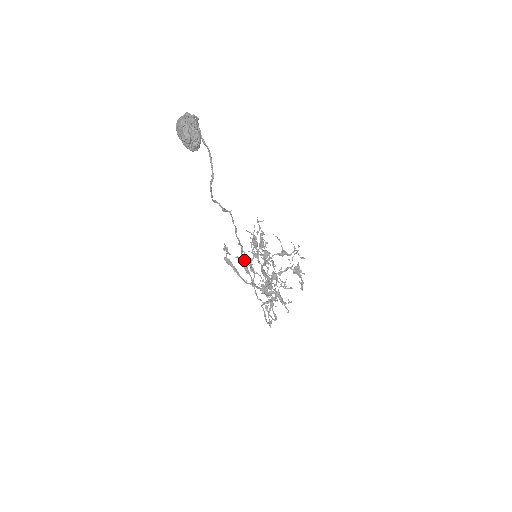
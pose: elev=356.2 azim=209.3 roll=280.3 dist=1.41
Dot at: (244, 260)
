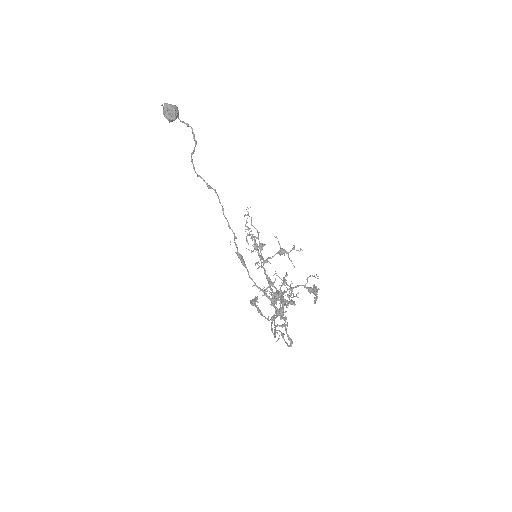
Dot at: occluded
